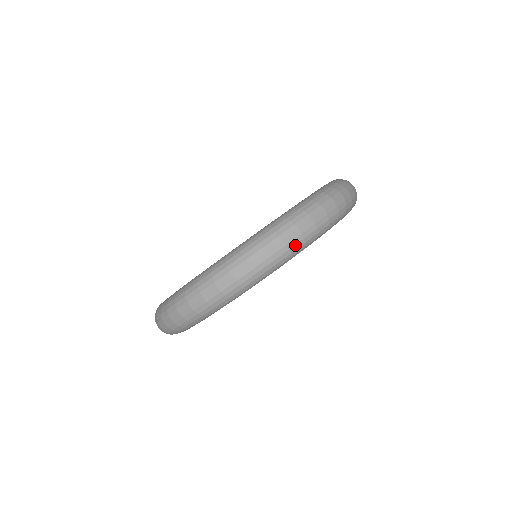
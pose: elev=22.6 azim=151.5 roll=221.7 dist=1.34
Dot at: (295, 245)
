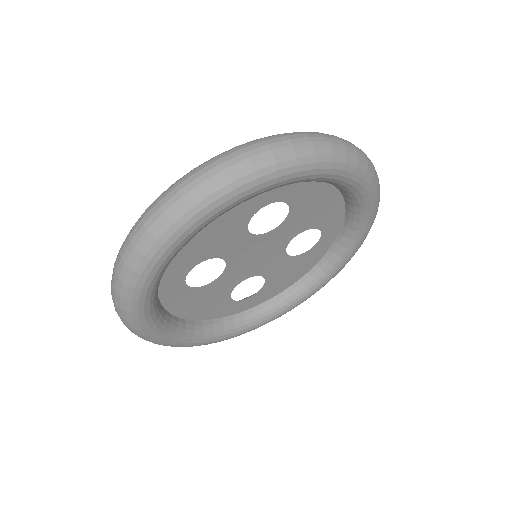
Dot at: (351, 153)
